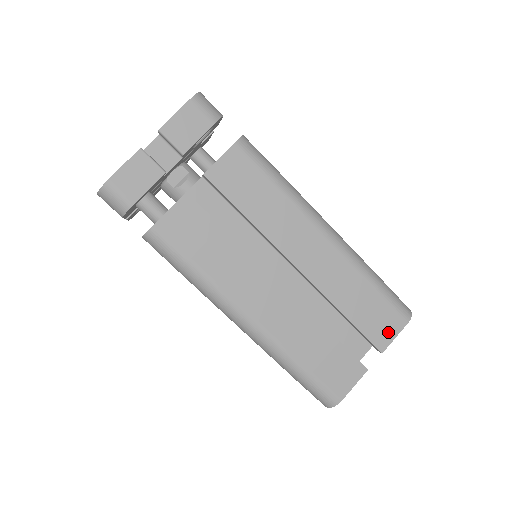
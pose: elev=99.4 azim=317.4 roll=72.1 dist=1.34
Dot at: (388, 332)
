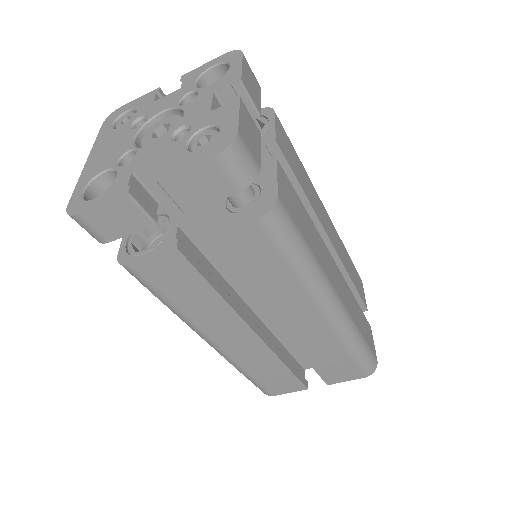
Dot at: (362, 292)
